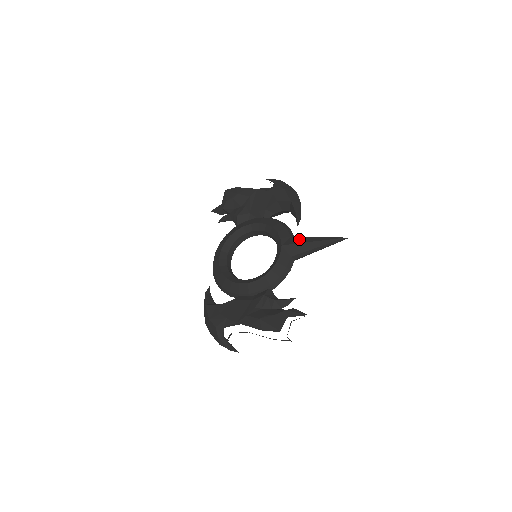
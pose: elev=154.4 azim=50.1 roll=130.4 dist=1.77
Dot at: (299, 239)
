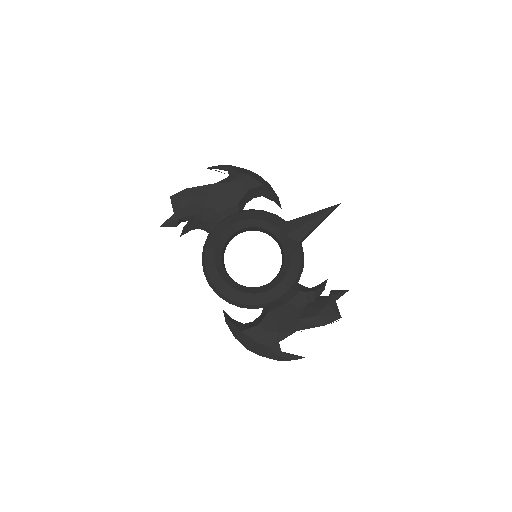
Dot at: (297, 222)
